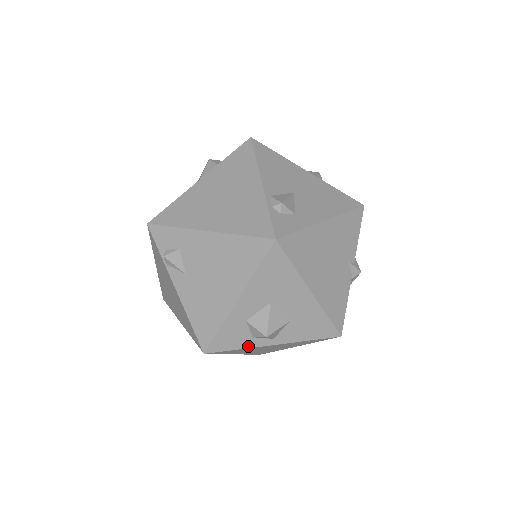
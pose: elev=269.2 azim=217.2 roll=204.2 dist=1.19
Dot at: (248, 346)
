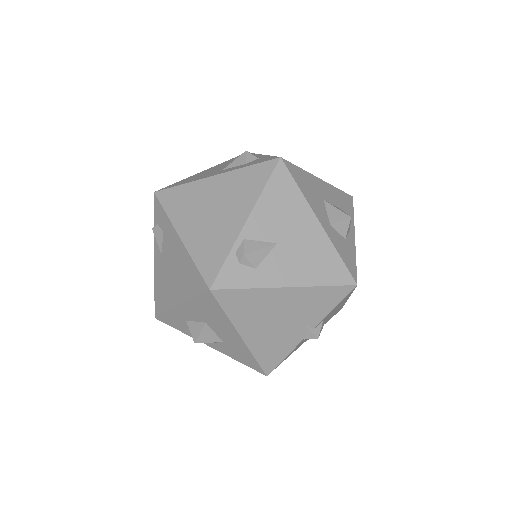
Dot at: (188, 334)
